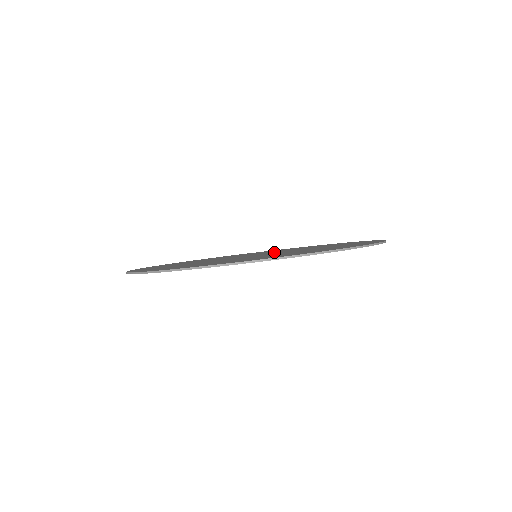
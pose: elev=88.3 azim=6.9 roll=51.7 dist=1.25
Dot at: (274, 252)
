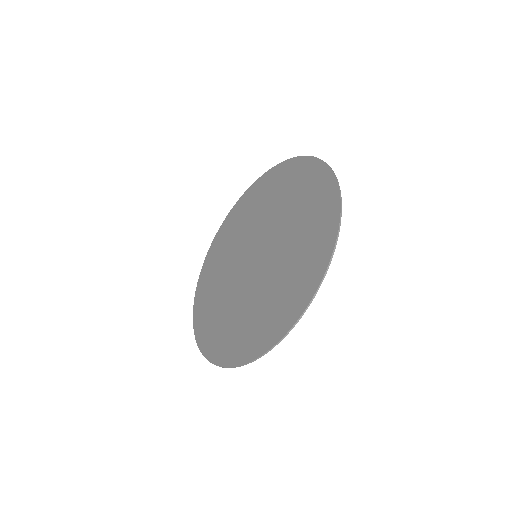
Dot at: (269, 243)
